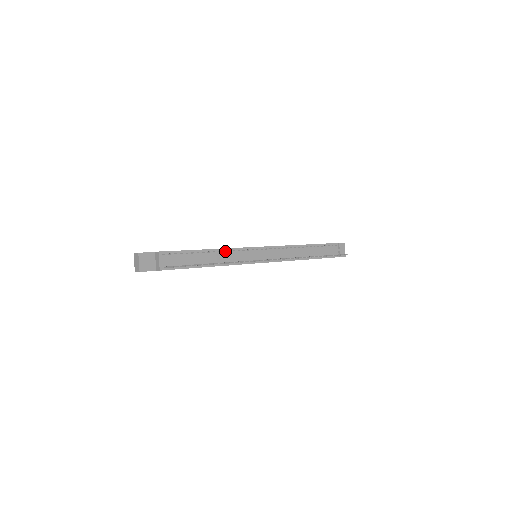
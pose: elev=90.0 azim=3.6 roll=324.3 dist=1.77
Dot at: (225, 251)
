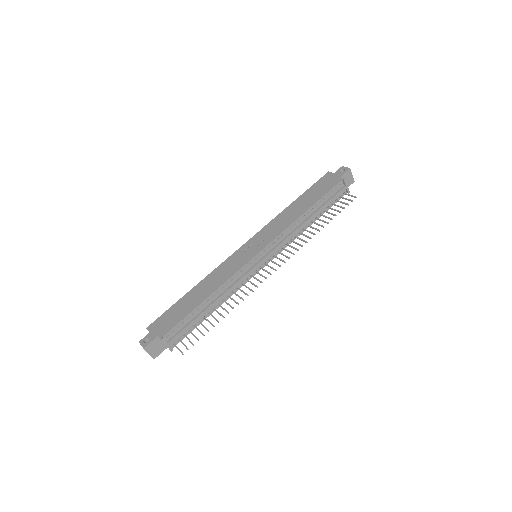
Dot at: (223, 287)
